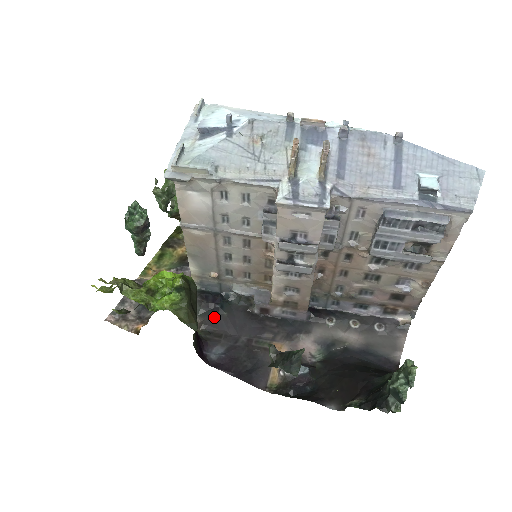
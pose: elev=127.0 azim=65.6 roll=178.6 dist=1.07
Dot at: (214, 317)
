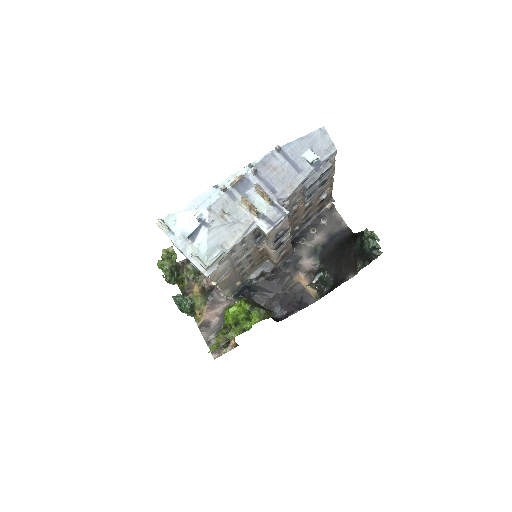
Dot at: (257, 299)
